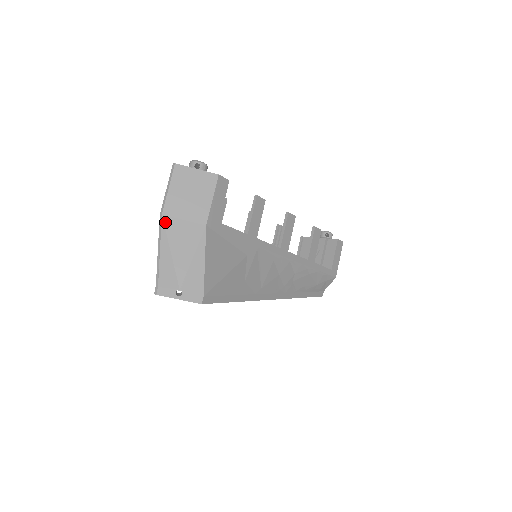
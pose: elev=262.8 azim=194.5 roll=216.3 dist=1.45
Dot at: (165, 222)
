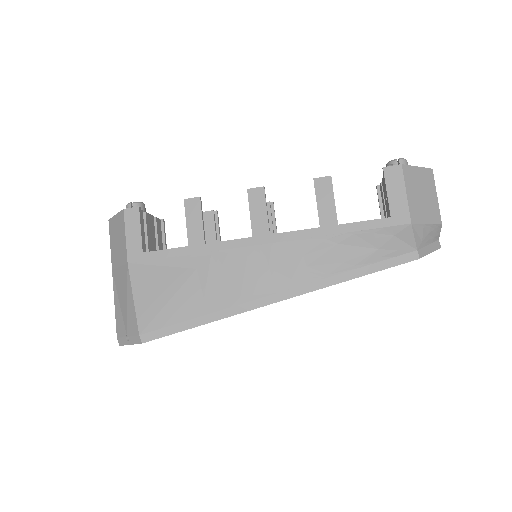
Dot at: (114, 276)
